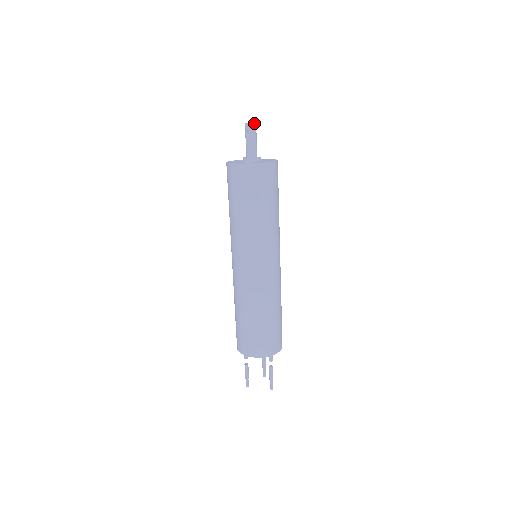
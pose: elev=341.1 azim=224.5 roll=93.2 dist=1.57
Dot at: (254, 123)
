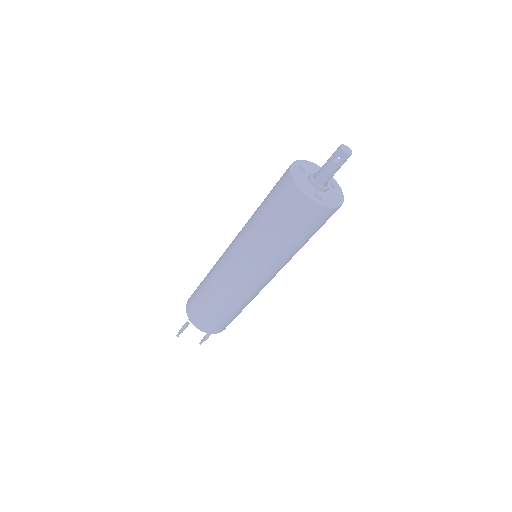
Dot at: (351, 154)
